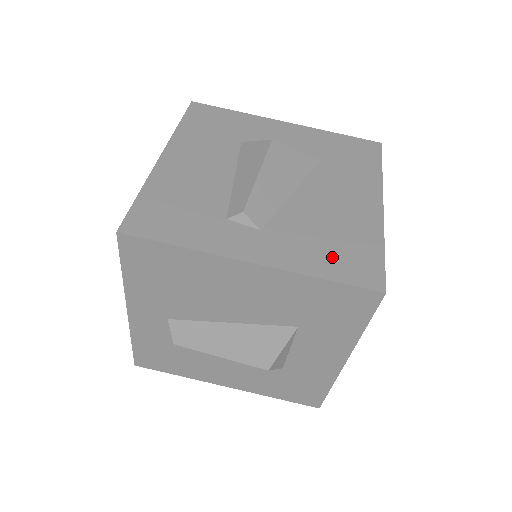
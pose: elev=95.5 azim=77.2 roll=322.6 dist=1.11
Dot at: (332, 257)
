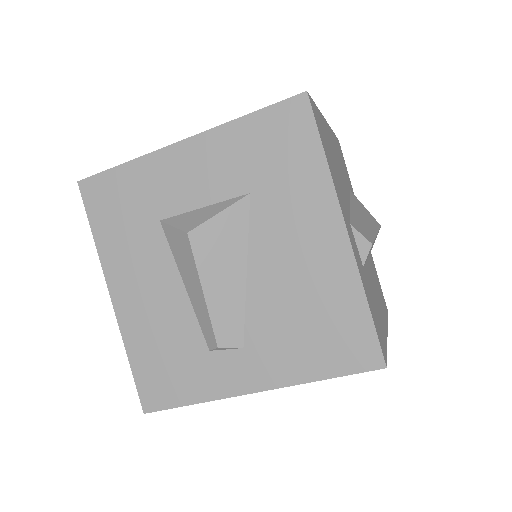
Dot at: (320, 348)
